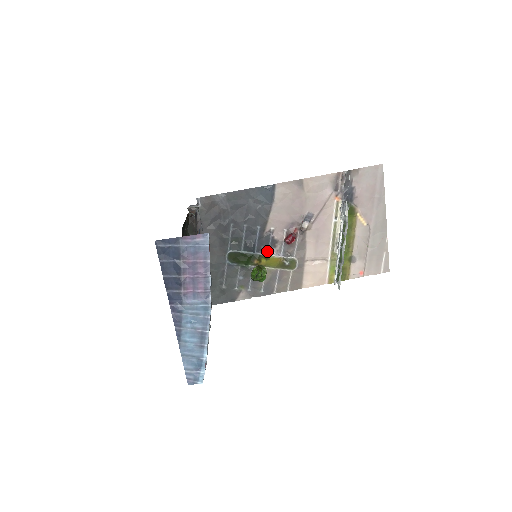
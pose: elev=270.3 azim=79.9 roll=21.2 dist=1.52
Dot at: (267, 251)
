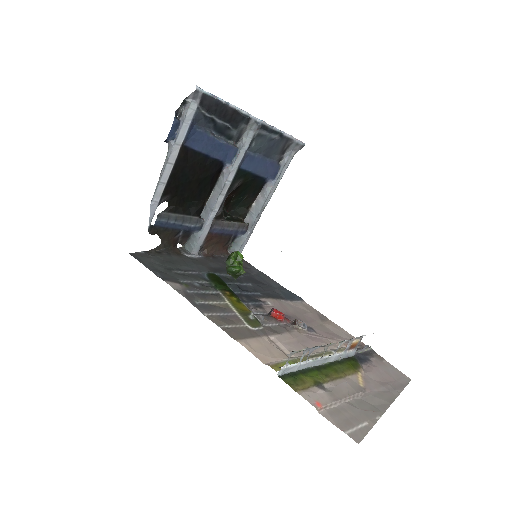
Dot at: (245, 302)
